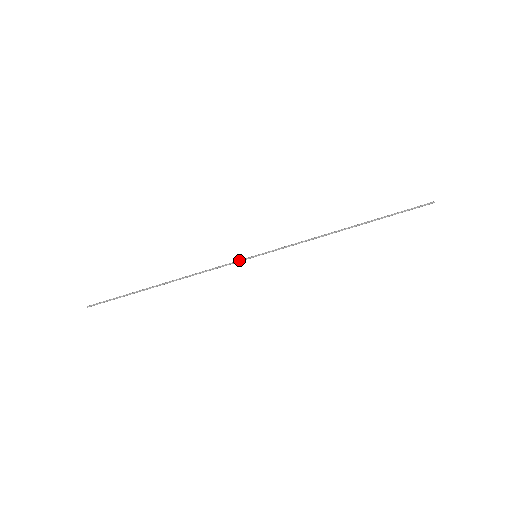
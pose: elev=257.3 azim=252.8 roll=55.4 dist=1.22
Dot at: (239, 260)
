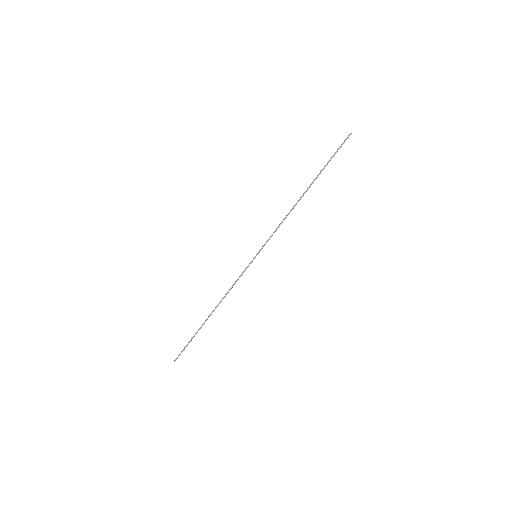
Dot at: (247, 267)
